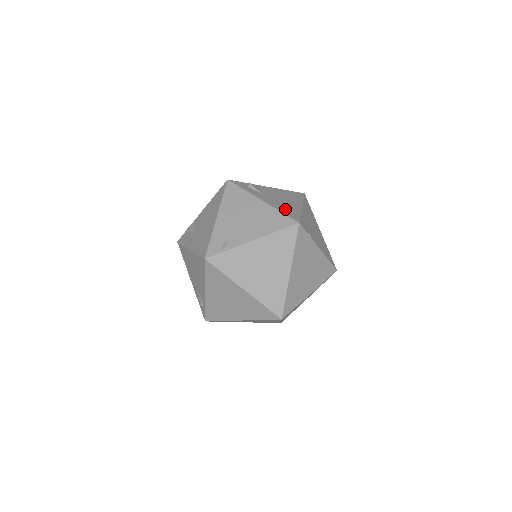
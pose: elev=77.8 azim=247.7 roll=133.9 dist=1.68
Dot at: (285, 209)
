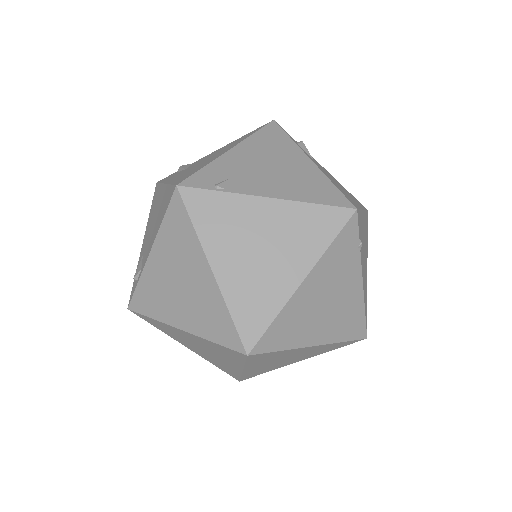
Dot at: occluded
